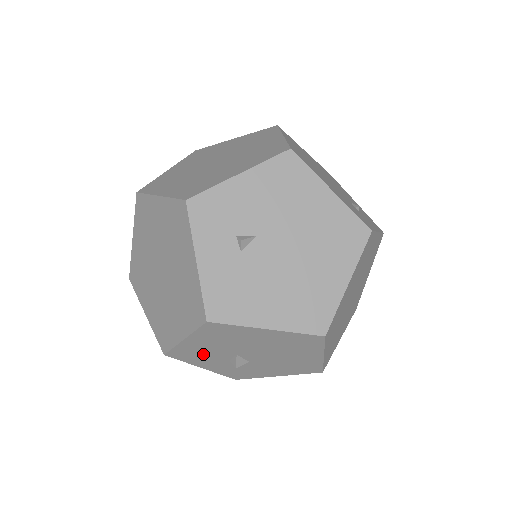
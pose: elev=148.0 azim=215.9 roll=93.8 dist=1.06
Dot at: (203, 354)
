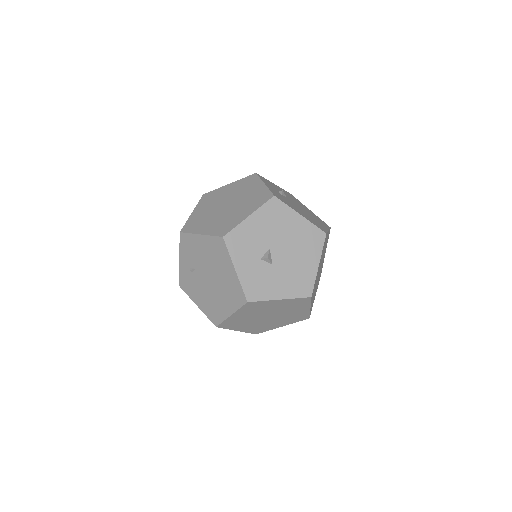
Dot at: (249, 243)
